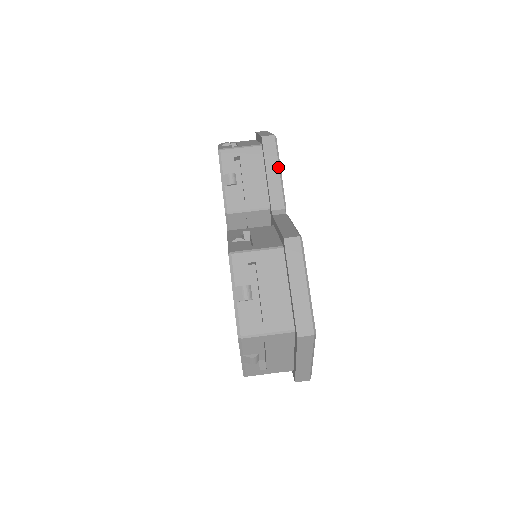
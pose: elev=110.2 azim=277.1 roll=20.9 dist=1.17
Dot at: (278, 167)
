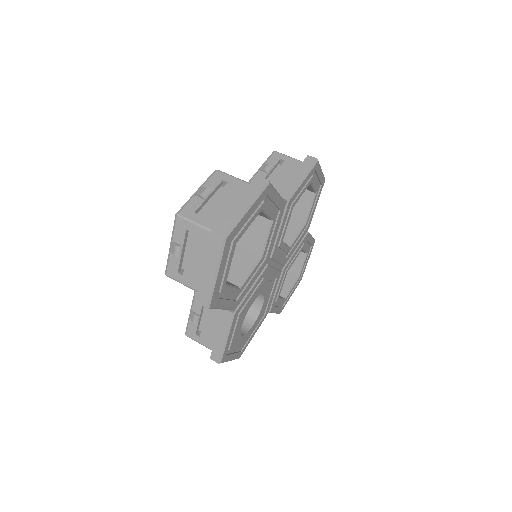
Dot at: (304, 176)
